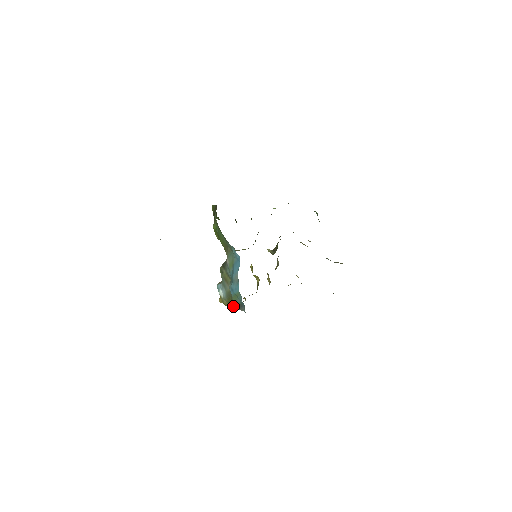
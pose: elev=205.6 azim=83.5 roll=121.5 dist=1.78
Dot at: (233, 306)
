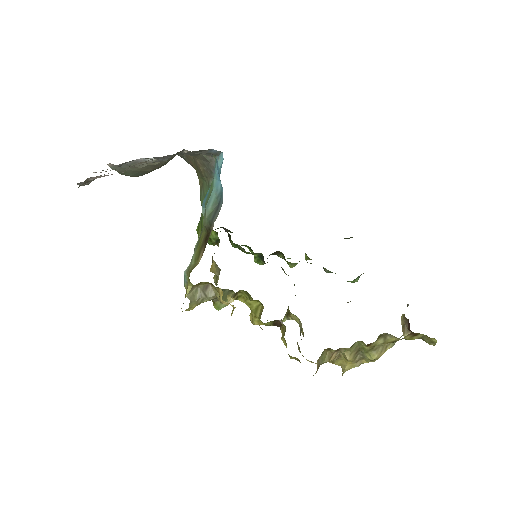
Dot at: (204, 247)
